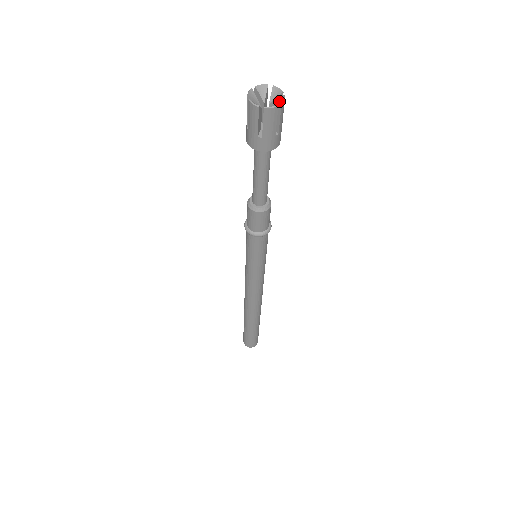
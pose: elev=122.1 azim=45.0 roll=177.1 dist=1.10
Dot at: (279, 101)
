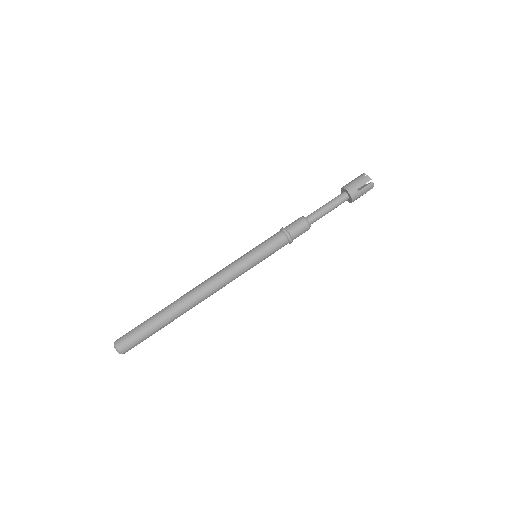
Dot at: (371, 184)
